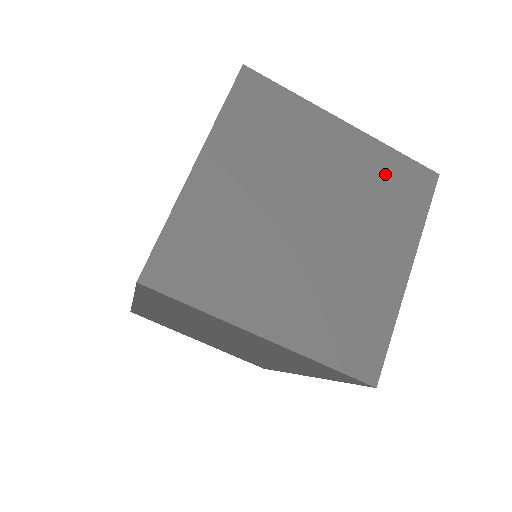
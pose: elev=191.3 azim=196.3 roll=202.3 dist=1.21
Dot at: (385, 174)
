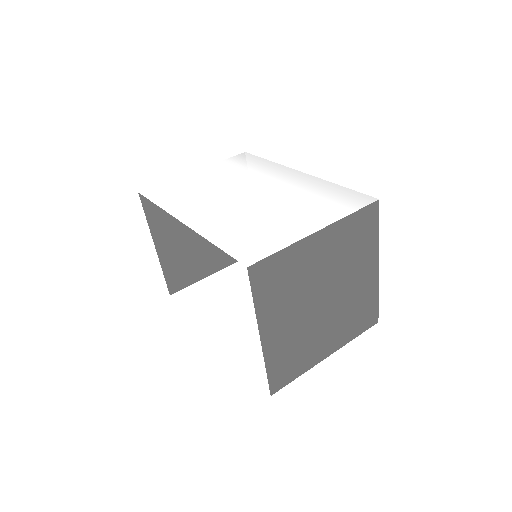
Dot at: (351, 234)
